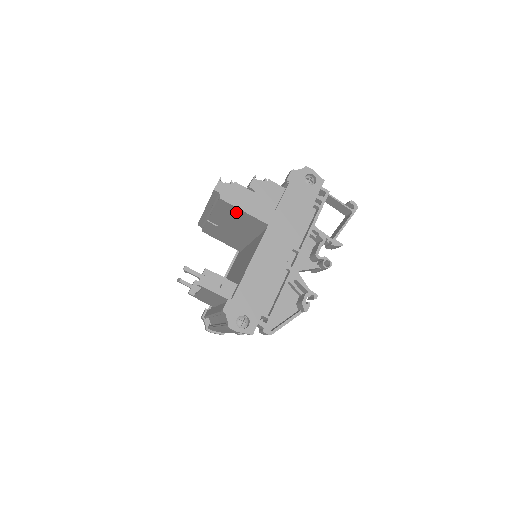
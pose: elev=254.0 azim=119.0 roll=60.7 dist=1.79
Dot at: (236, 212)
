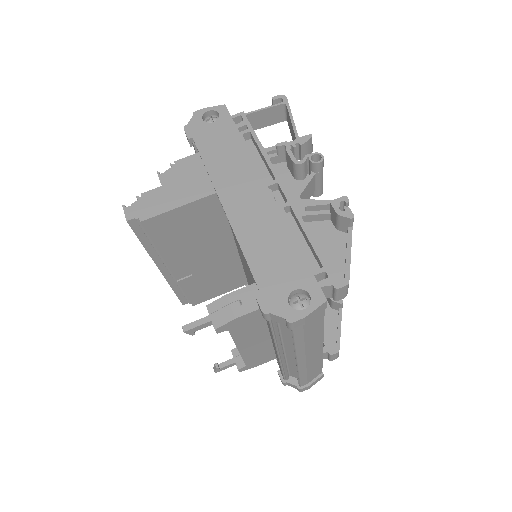
Dot at: (176, 221)
